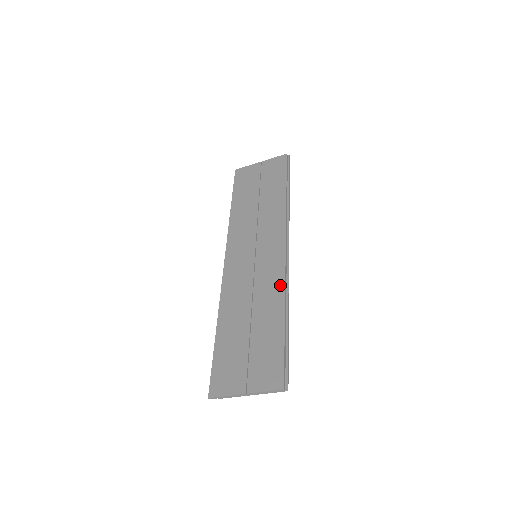
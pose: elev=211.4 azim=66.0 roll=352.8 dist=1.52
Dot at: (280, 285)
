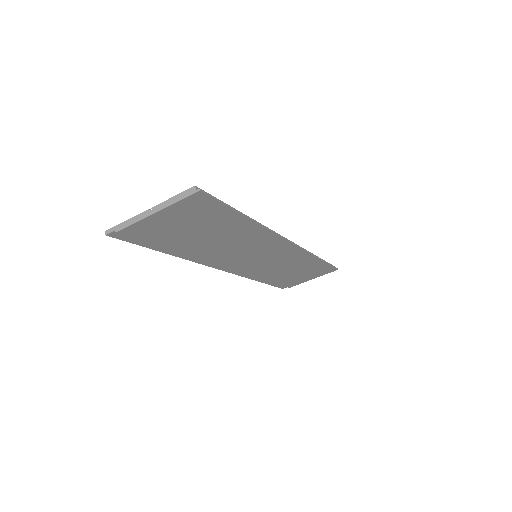
Dot at: occluded
